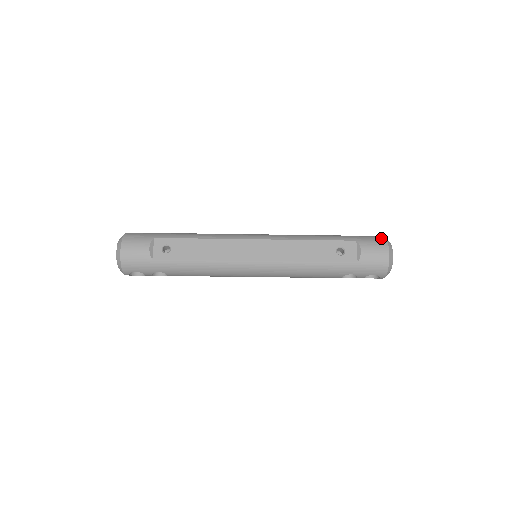
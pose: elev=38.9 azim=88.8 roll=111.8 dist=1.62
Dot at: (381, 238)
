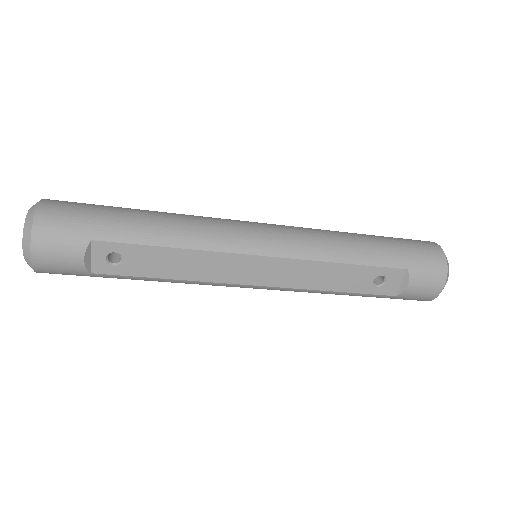
Dot at: (441, 265)
